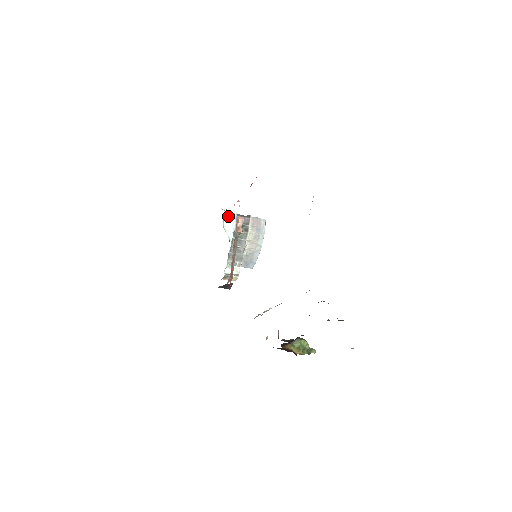
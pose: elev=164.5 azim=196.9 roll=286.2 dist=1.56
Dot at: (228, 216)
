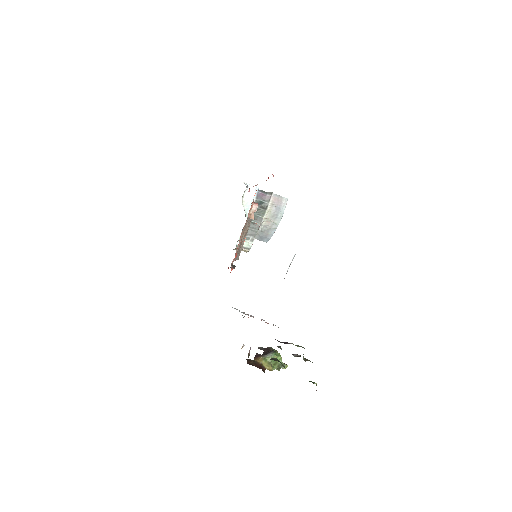
Dot at: occluded
